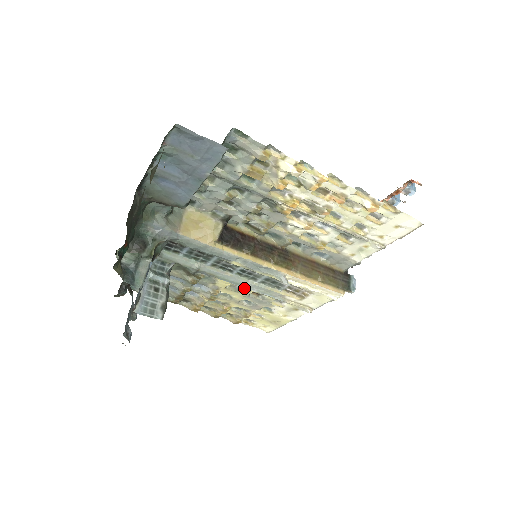
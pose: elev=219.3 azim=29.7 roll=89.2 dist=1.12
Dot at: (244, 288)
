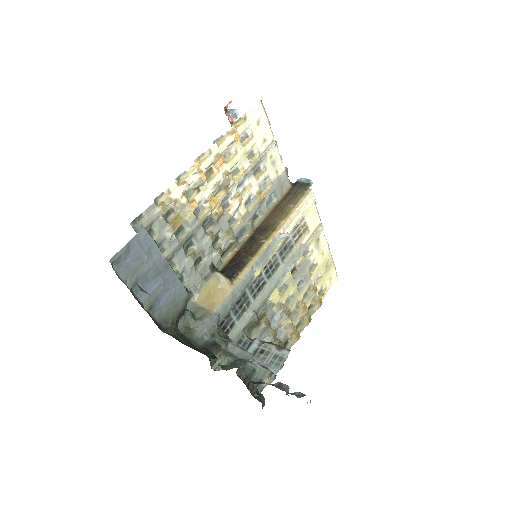
Dot at: (285, 279)
